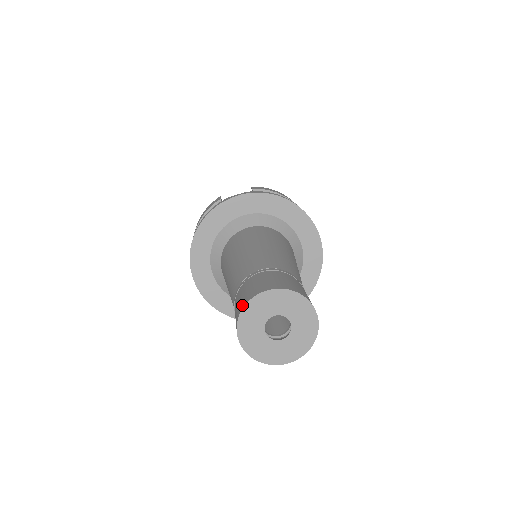
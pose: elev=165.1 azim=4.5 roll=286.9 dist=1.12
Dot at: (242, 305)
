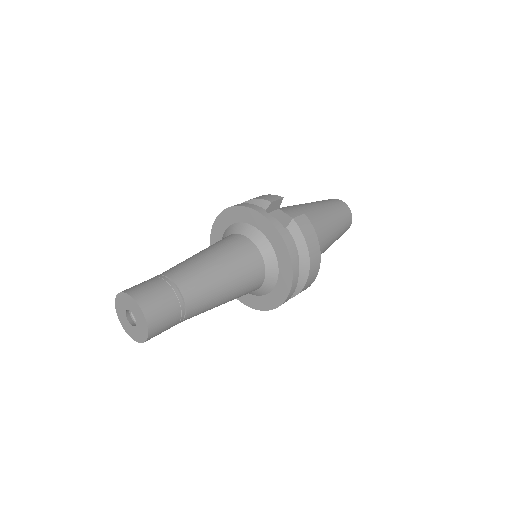
Dot at: (126, 290)
